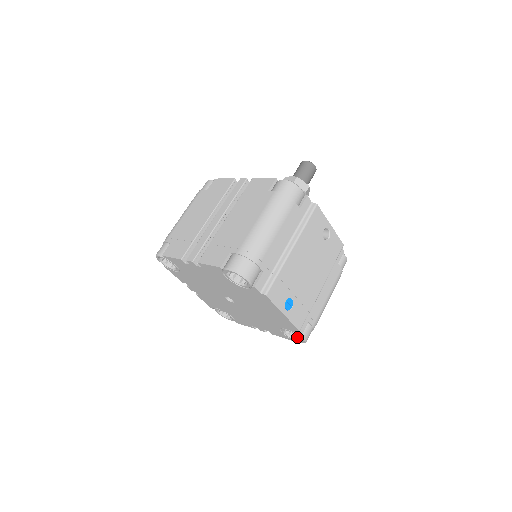
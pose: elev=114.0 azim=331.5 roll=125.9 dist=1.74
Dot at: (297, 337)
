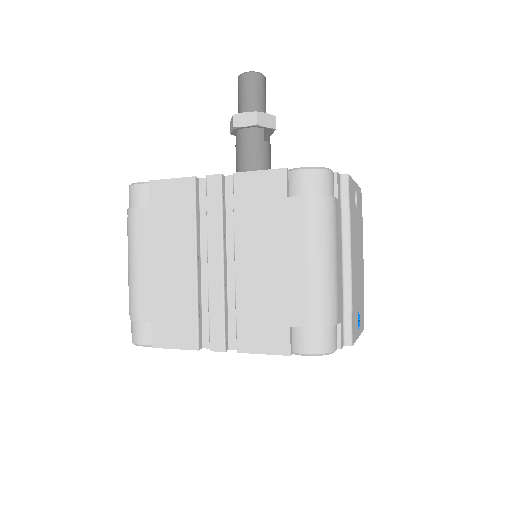
Dot at: occluded
